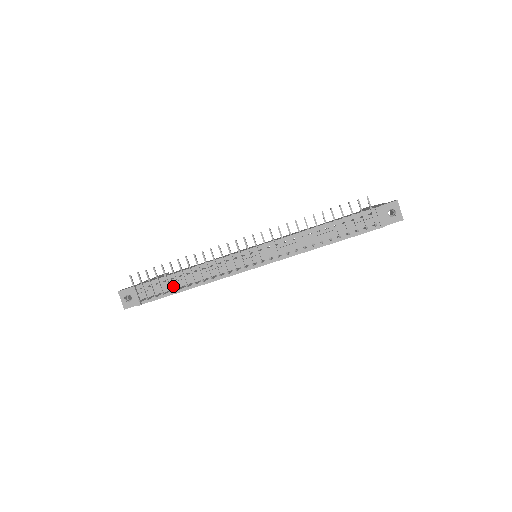
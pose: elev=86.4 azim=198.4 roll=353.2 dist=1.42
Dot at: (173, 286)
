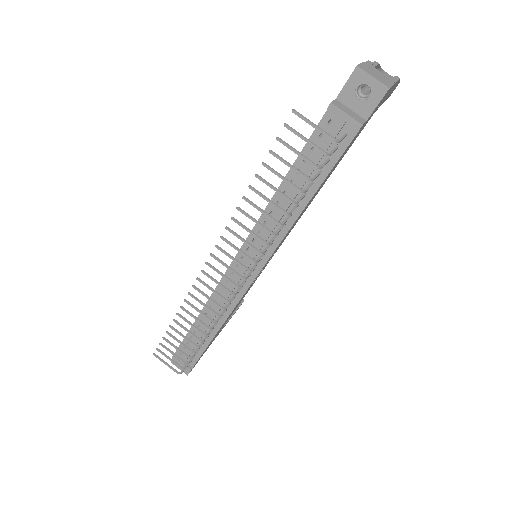
Dot at: occluded
